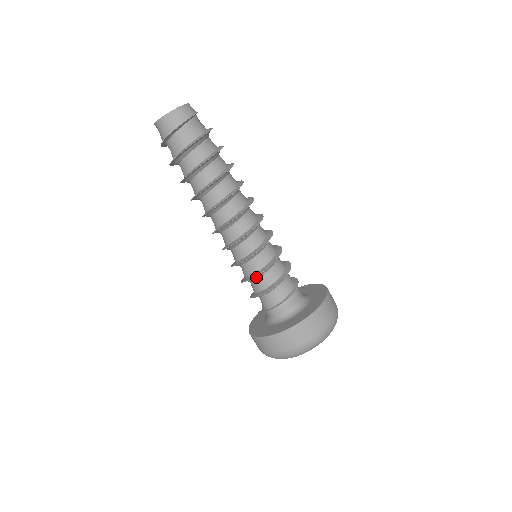
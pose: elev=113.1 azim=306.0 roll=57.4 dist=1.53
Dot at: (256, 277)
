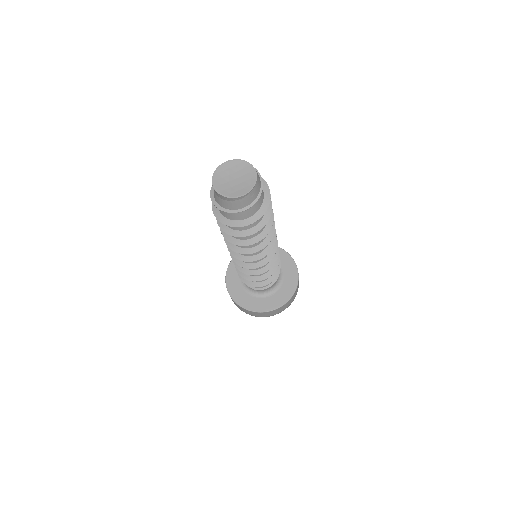
Dot at: (251, 277)
